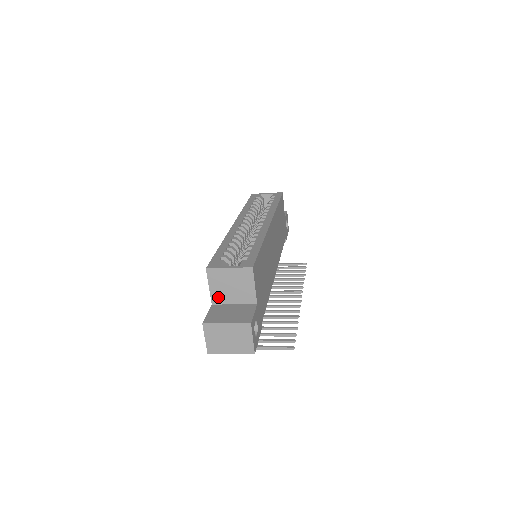
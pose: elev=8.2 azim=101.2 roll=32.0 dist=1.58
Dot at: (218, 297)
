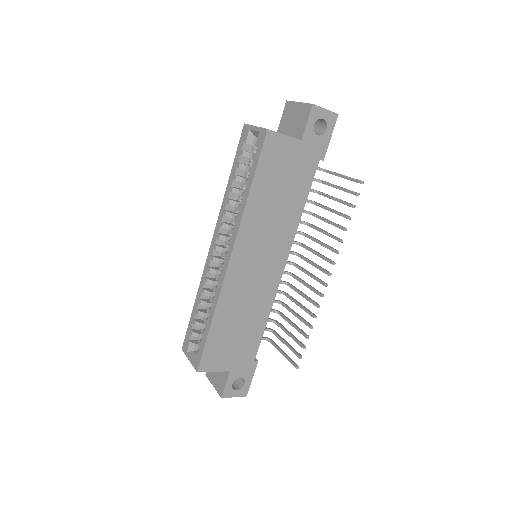
Dot at: occluded
